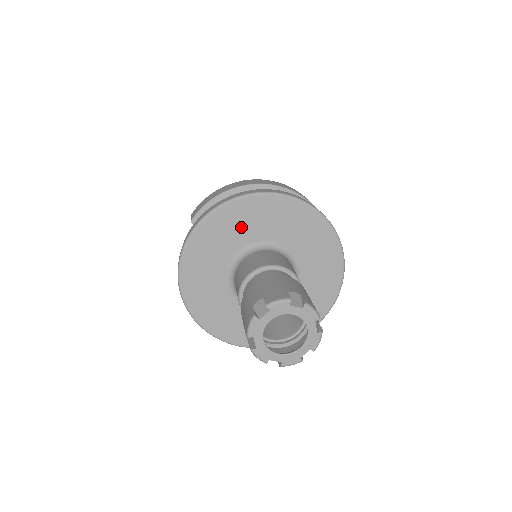
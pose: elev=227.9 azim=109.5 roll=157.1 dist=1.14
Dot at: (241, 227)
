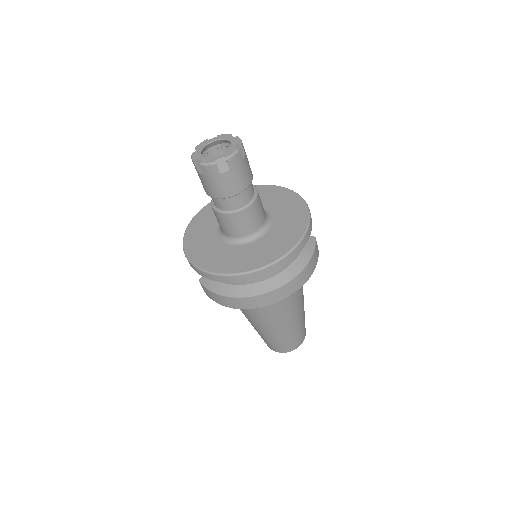
Dot at: (212, 217)
